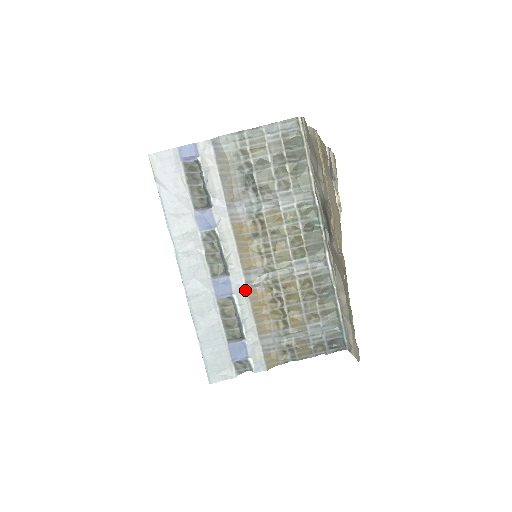
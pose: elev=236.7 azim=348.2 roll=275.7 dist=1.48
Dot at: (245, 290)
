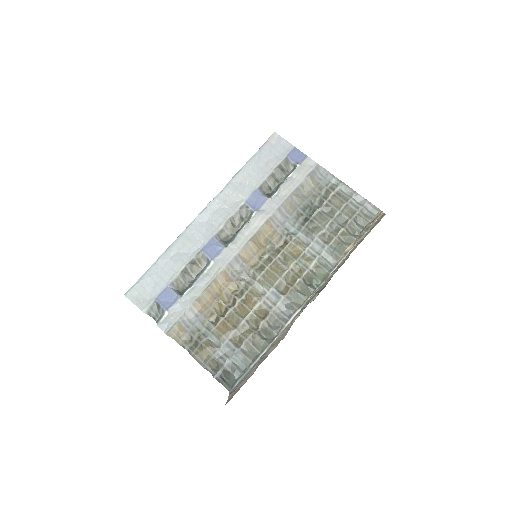
Dot at: (223, 267)
